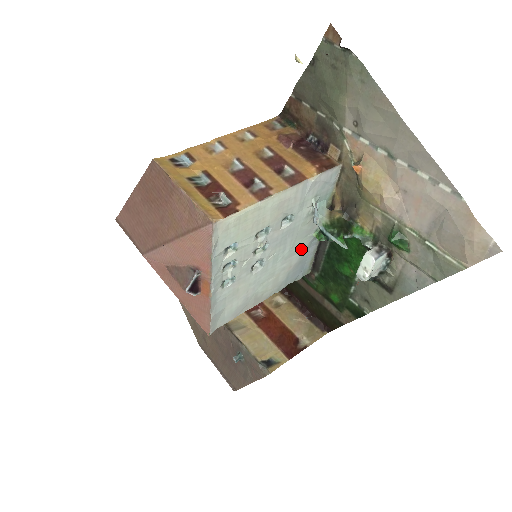
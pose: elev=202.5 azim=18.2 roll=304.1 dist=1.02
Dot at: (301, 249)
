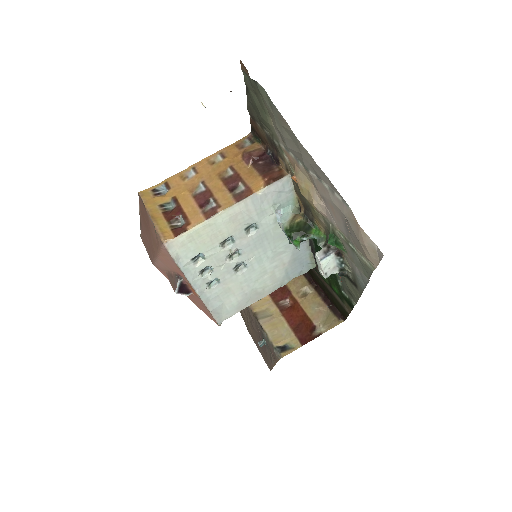
Dot at: (288, 248)
